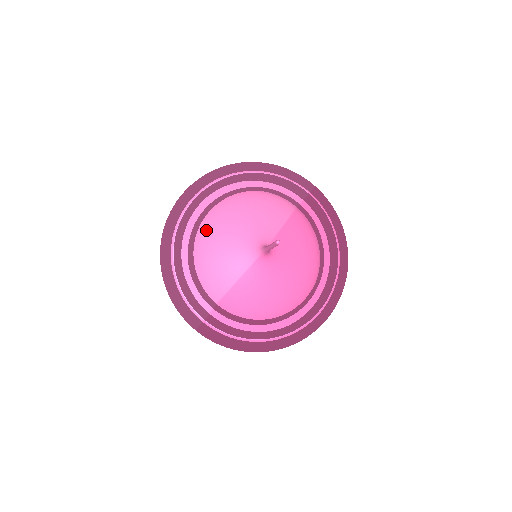
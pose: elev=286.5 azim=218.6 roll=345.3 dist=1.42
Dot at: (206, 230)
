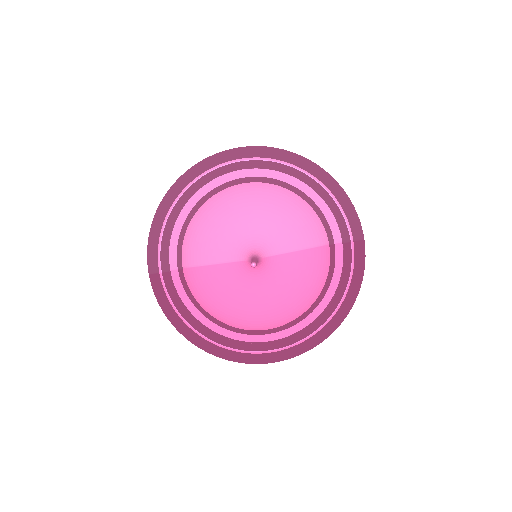
Dot at: (228, 197)
